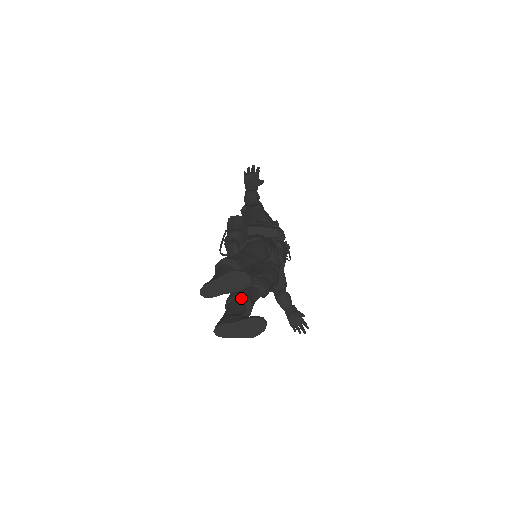
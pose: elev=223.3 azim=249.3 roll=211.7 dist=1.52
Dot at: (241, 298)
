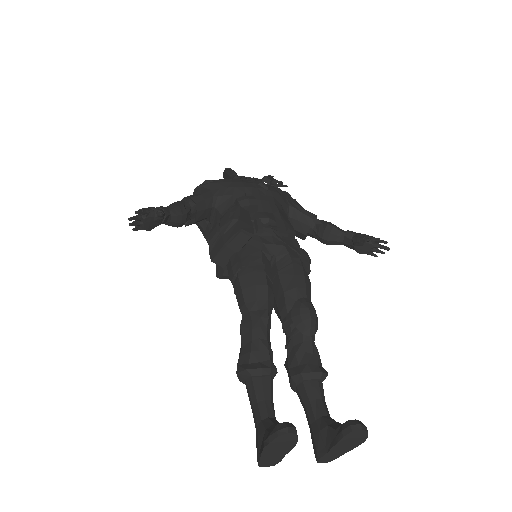
Dot at: (301, 380)
